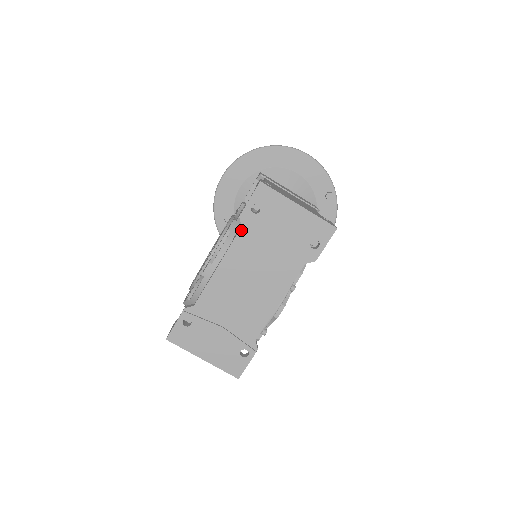
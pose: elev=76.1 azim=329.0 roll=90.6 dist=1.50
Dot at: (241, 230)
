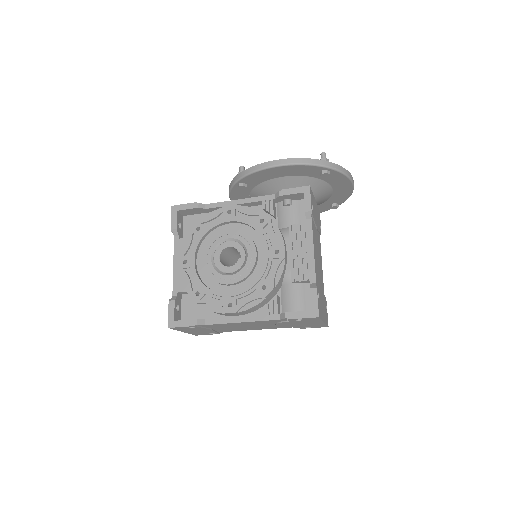
Dot at: (278, 320)
